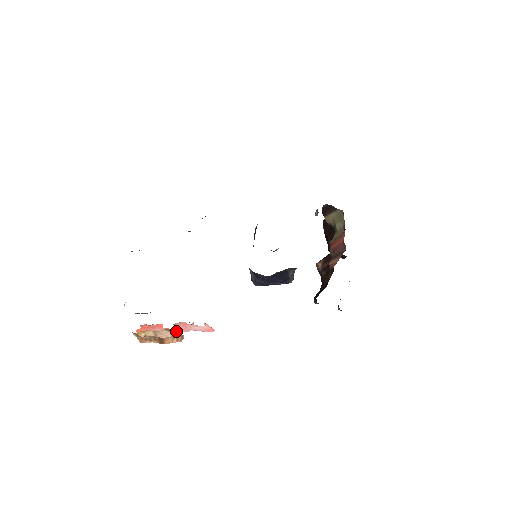
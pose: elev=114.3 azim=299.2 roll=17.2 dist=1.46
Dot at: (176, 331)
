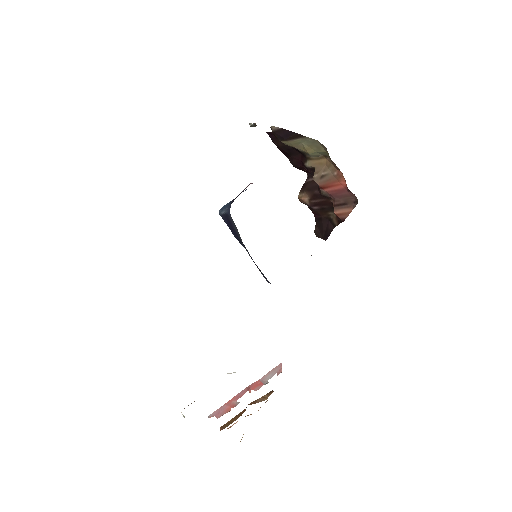
Dot at: (245, 389)
